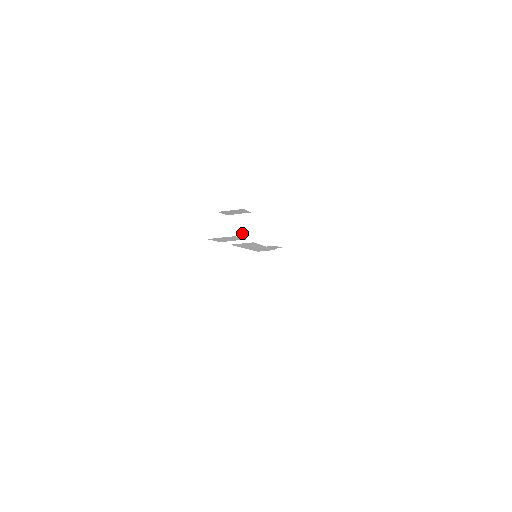
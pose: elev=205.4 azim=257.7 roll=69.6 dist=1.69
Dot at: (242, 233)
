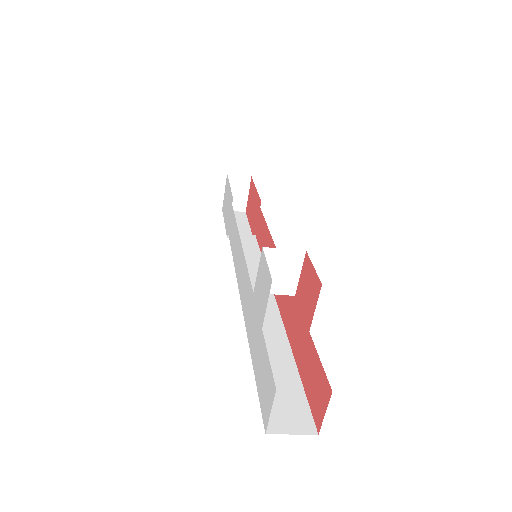
Dot at: (280, 279)
